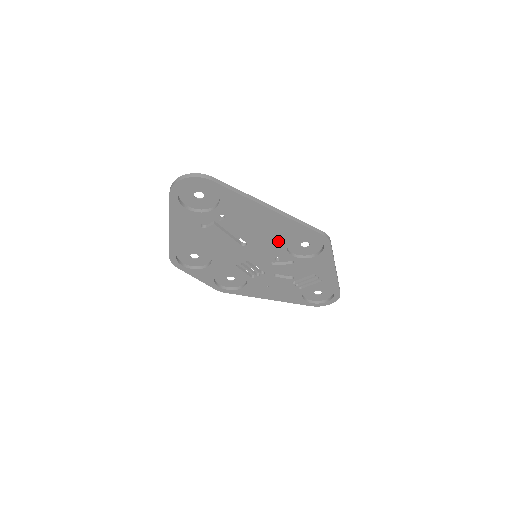
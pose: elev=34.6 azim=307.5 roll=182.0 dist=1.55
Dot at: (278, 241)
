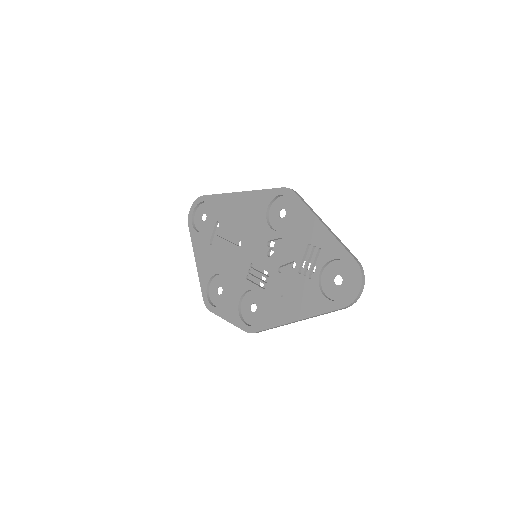
Dot at: (259, 221)
